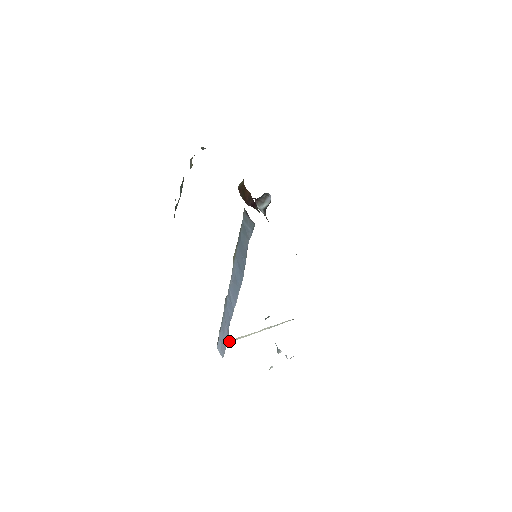
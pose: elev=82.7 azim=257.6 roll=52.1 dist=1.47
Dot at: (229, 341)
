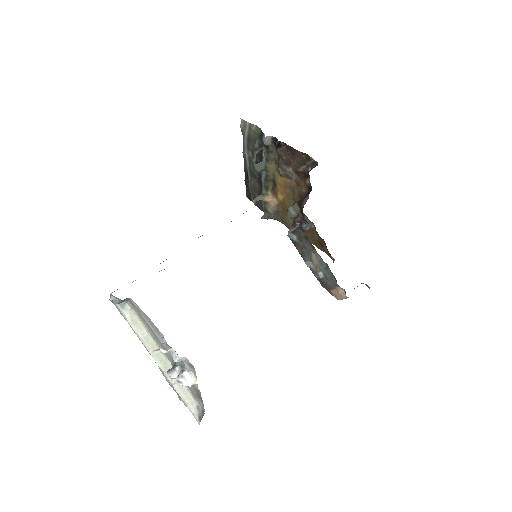
Dot at: (128, 308)
